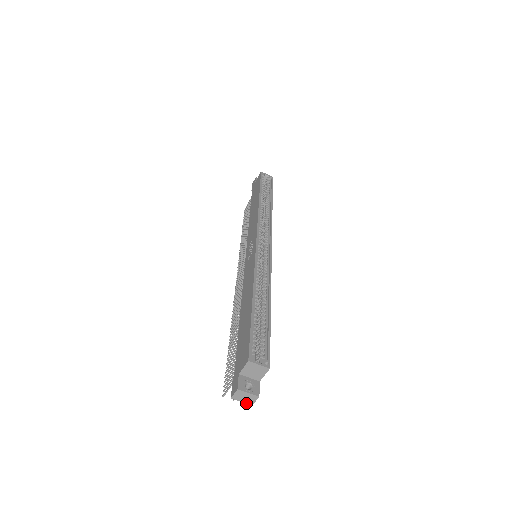
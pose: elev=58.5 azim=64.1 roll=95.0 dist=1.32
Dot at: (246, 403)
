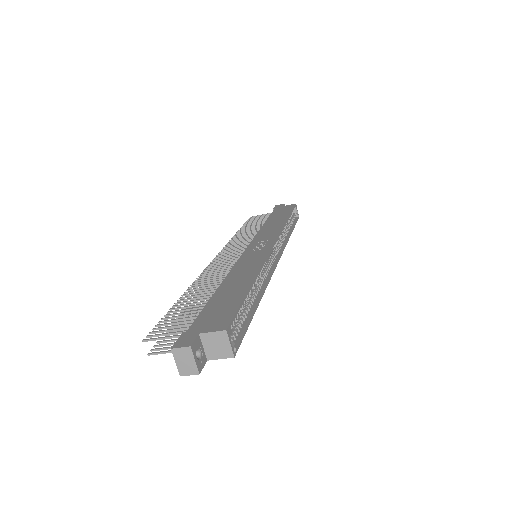
Dot at: (178, 368)
